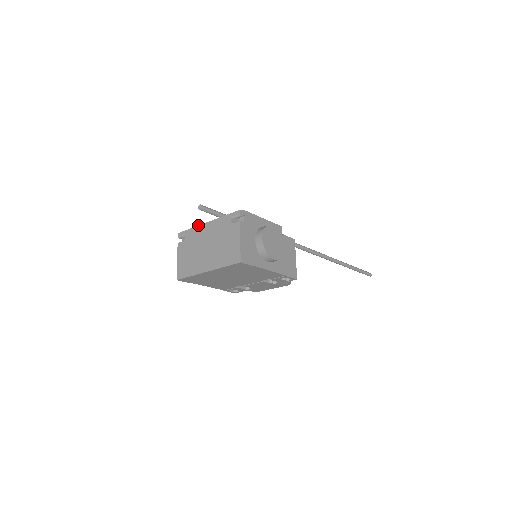
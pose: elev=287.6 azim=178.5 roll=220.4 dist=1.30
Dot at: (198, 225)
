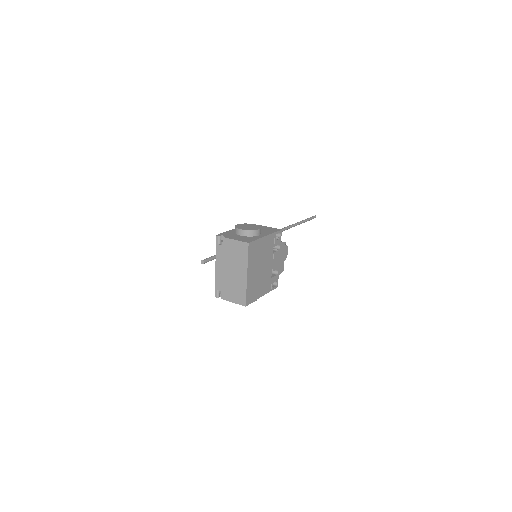
Dot at: (215, 276)
